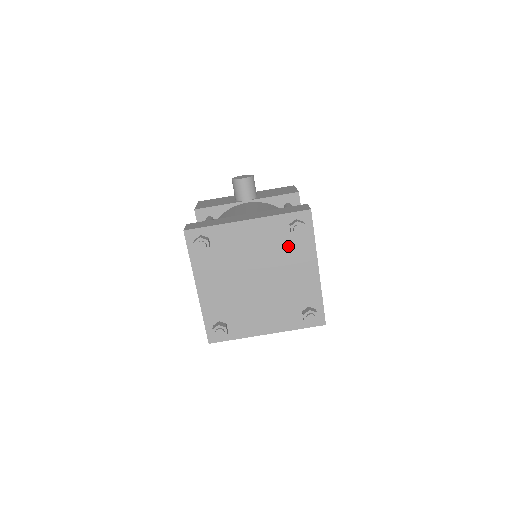
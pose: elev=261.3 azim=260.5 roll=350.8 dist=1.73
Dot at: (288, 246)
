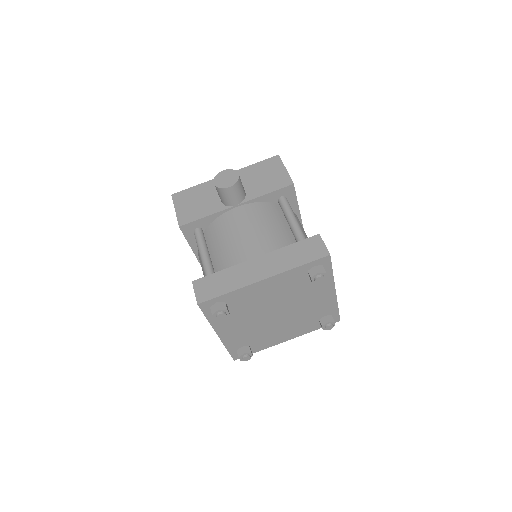
Dot at: (306, 285)
